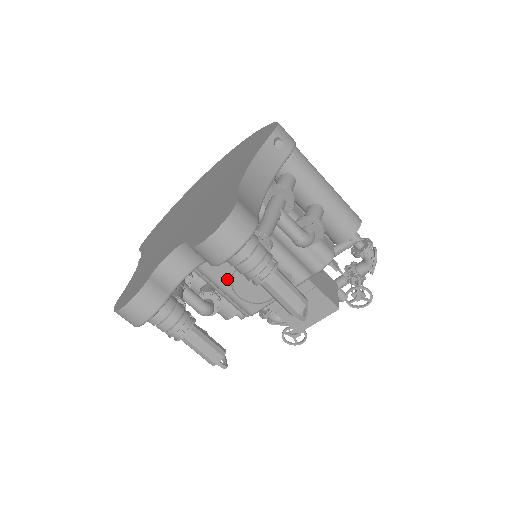
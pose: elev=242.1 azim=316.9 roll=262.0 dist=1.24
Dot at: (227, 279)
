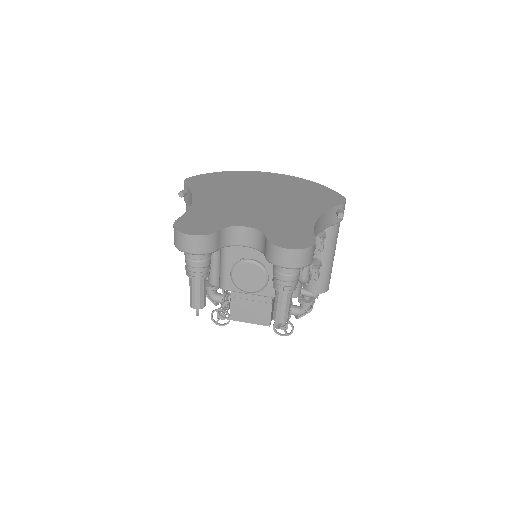
Dot at: (234, 258)
